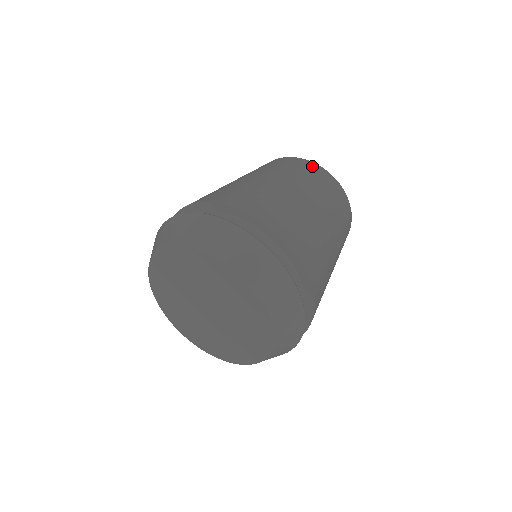
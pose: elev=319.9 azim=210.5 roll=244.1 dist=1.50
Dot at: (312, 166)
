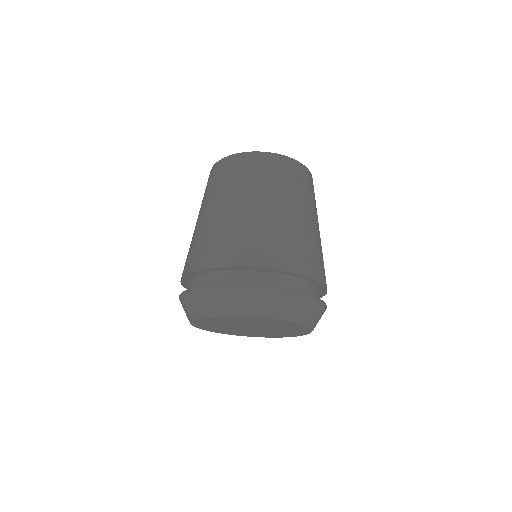
Dot at: (240, 160)
